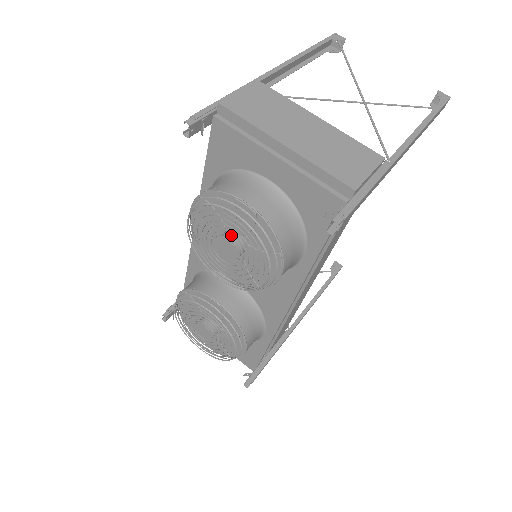
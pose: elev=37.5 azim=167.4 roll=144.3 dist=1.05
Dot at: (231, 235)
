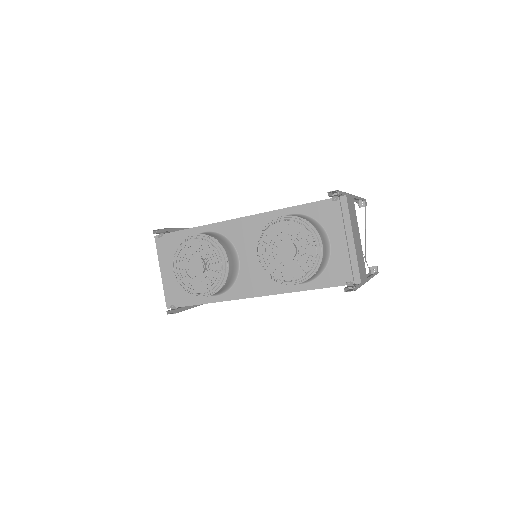
Dot at: (296, 247)
